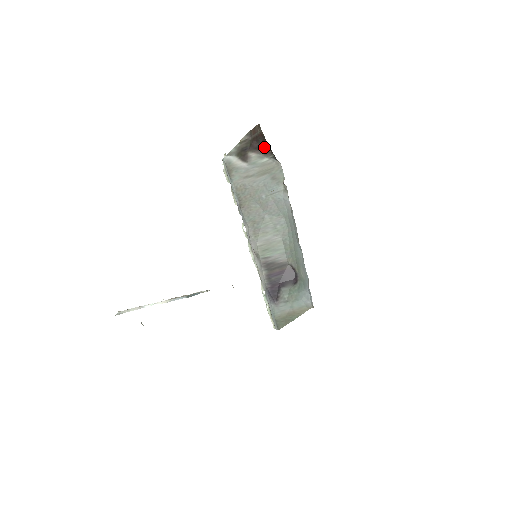
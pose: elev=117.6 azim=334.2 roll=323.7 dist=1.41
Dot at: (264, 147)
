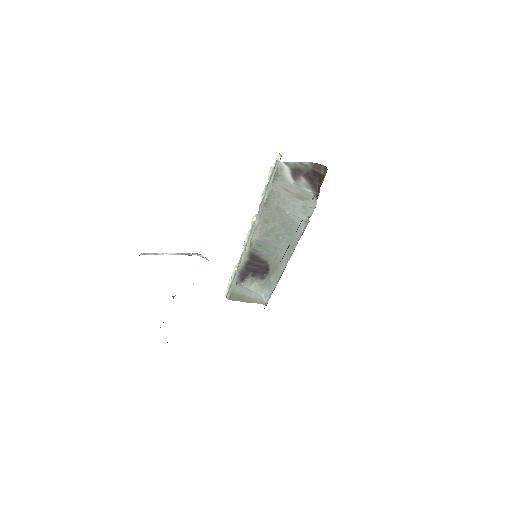
Dot at: (316, 183)
